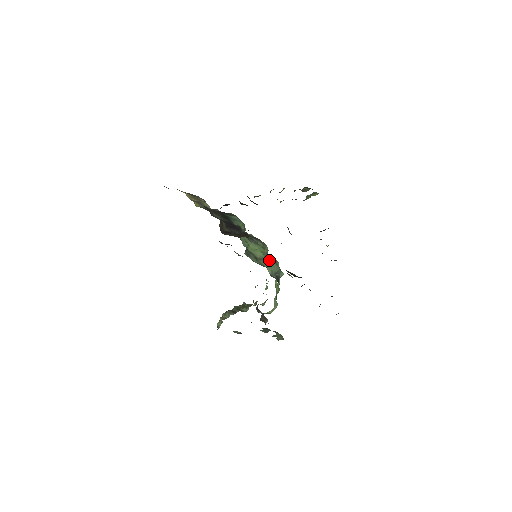
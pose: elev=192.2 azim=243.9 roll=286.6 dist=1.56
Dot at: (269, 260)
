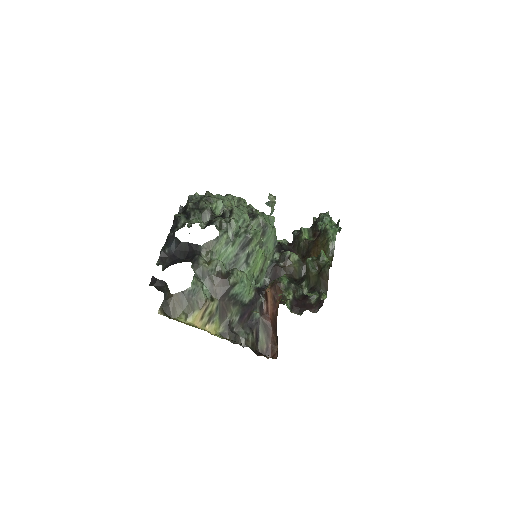
Dot at: (265, 242)
